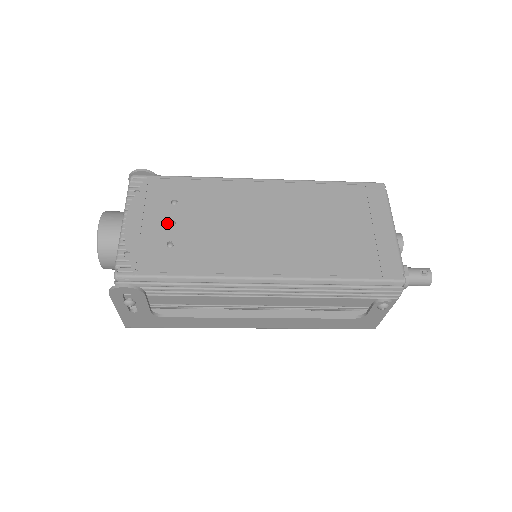
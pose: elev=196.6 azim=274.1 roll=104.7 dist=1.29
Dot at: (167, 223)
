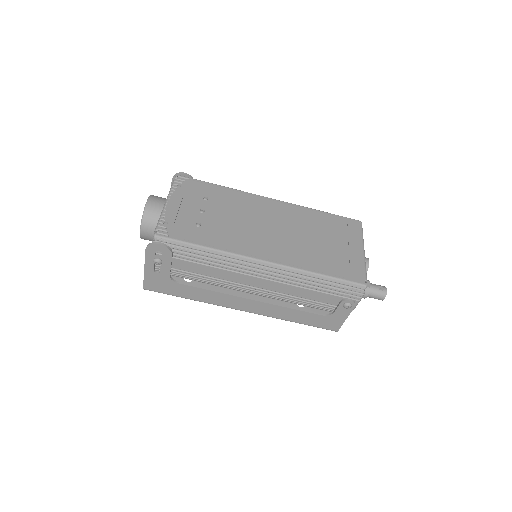
Dot at: (198, 211)
